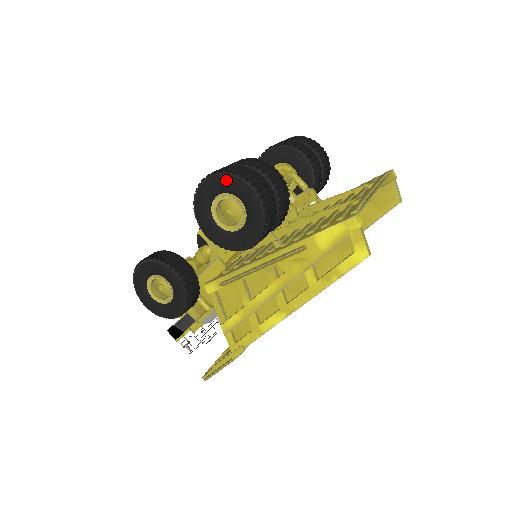
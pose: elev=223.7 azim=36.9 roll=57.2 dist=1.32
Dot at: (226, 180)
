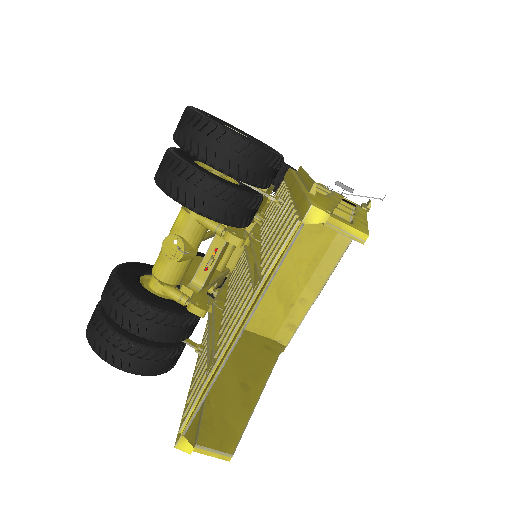
Dot at: occluded
